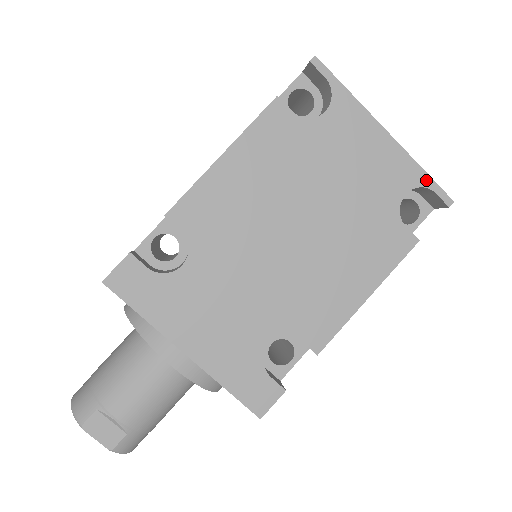
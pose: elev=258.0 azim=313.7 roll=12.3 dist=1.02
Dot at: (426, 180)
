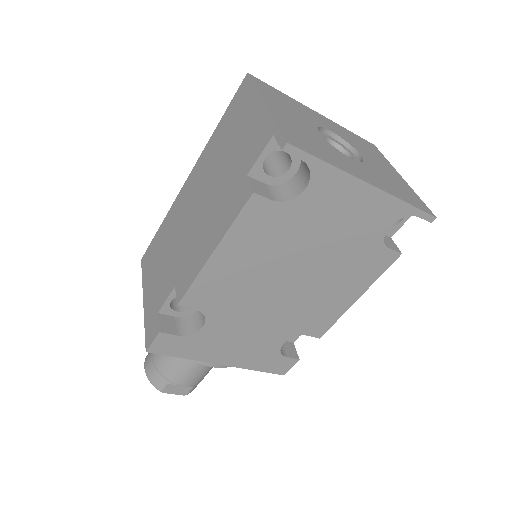
Dot at: (410, 210)
